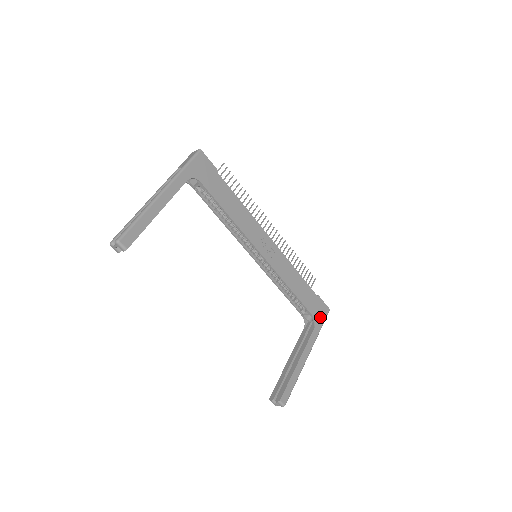
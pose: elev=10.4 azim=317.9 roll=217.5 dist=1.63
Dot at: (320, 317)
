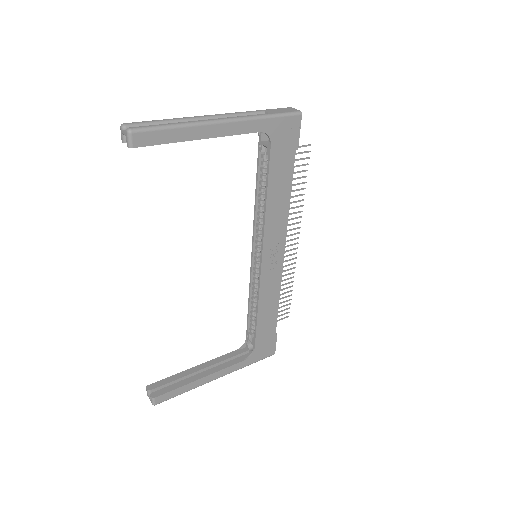
Dot at: (260, 354)
